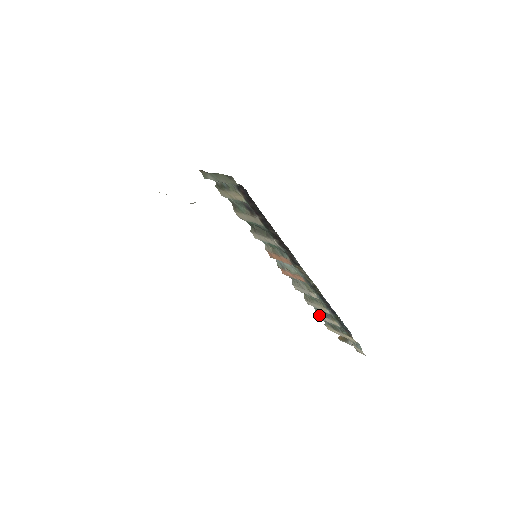
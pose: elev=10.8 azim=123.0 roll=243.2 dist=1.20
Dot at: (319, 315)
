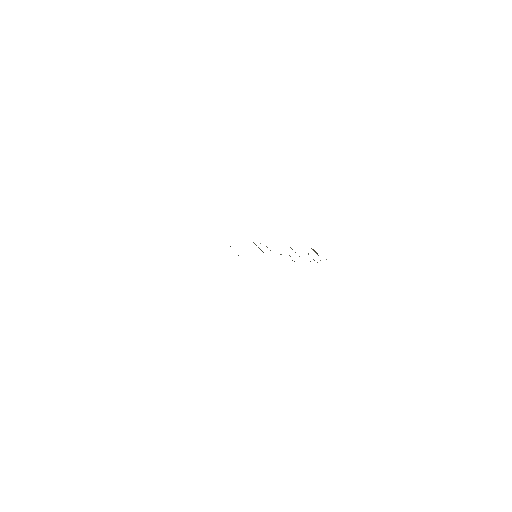
Dot at: occluded
